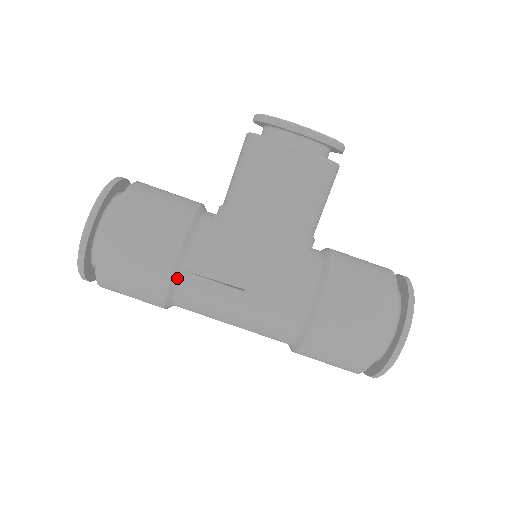
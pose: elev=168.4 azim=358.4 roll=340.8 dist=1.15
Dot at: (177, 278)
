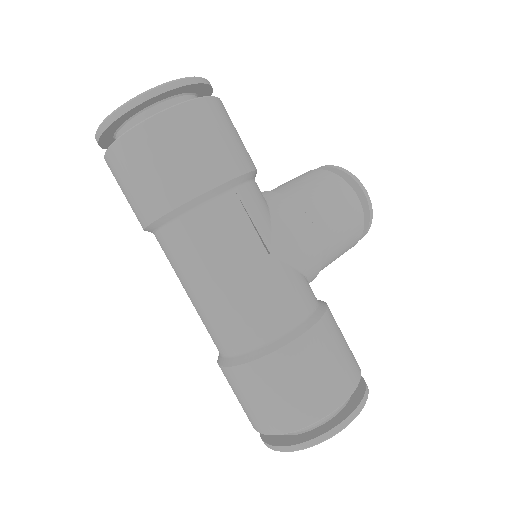
Dot at: (225, 190)
